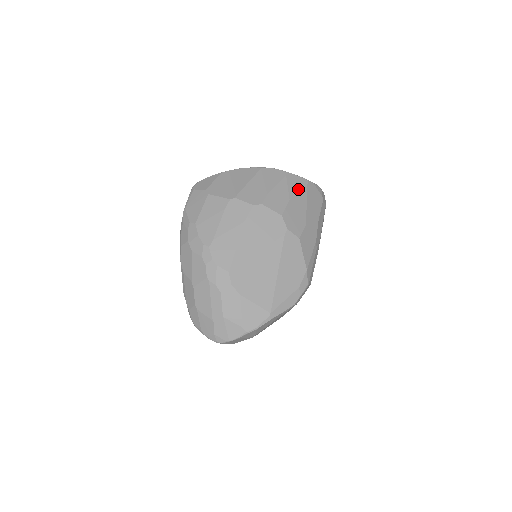
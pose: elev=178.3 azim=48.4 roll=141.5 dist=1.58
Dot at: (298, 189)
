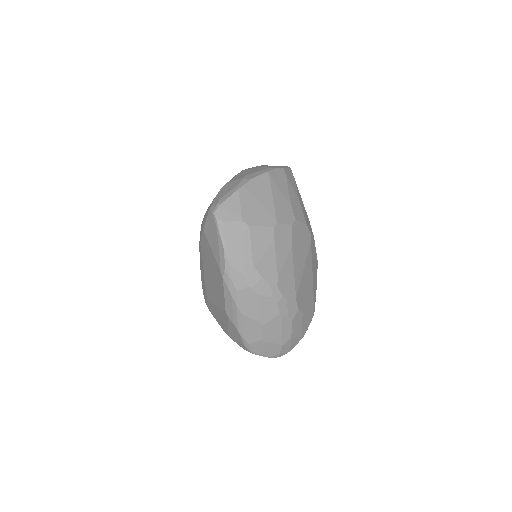
Dot at: (295, 184)
